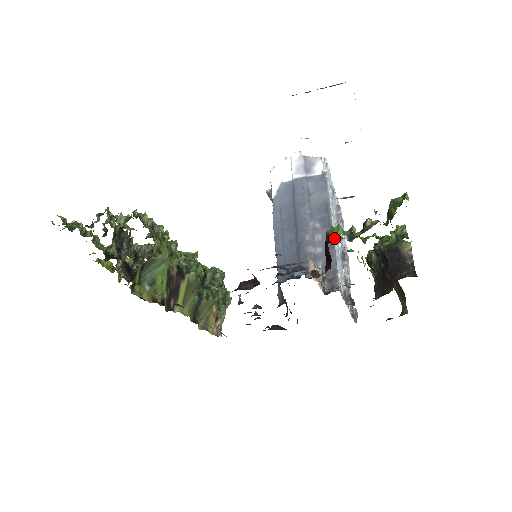
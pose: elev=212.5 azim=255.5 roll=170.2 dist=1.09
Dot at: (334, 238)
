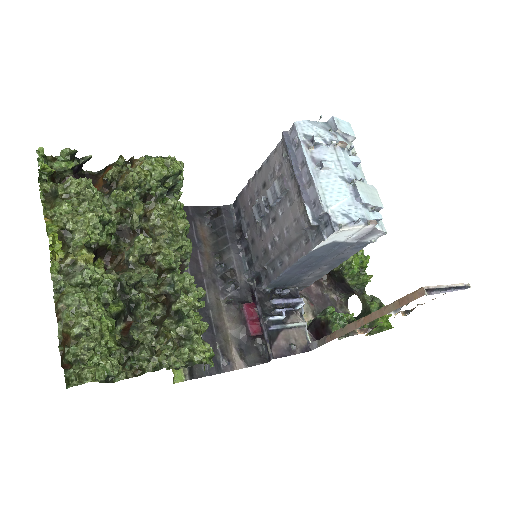
Dot at: (327, 273)
